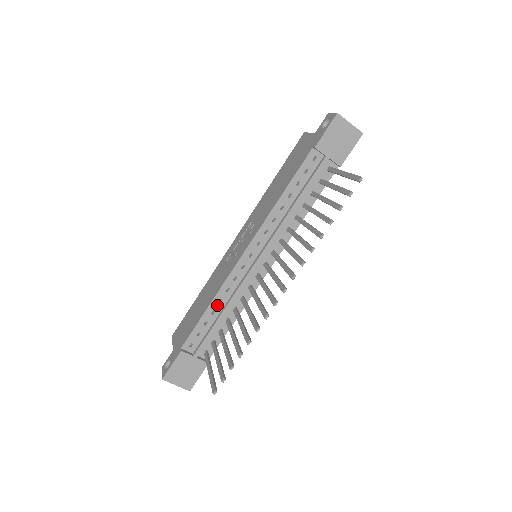
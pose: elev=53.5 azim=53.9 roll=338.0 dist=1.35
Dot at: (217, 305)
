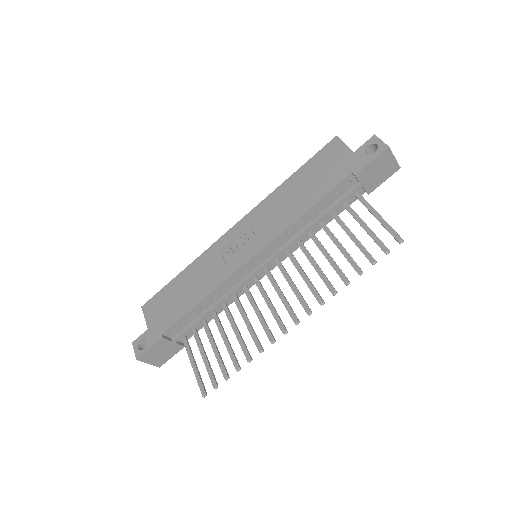
Dot at: (209, 300)
